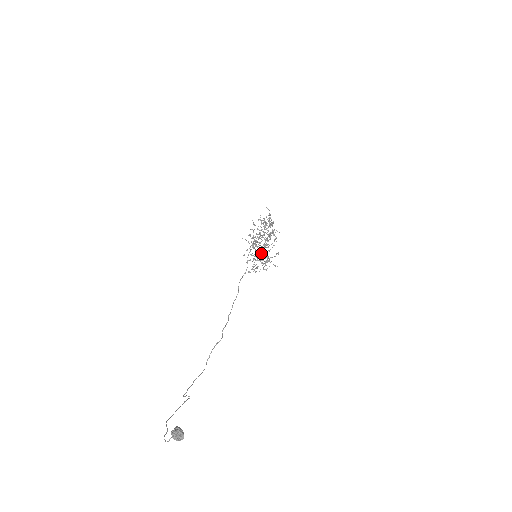
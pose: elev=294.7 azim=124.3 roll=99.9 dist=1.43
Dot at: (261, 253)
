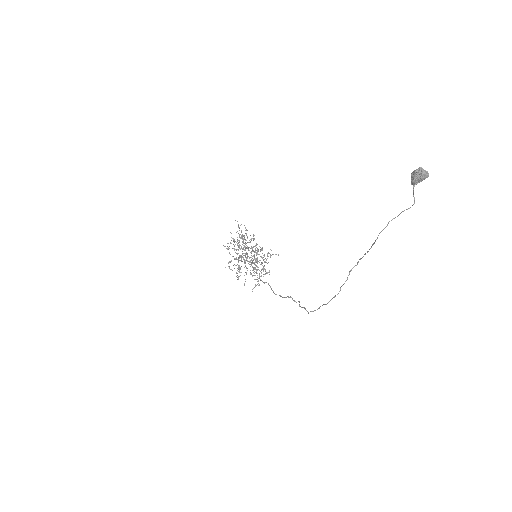
Dot at: occluded
